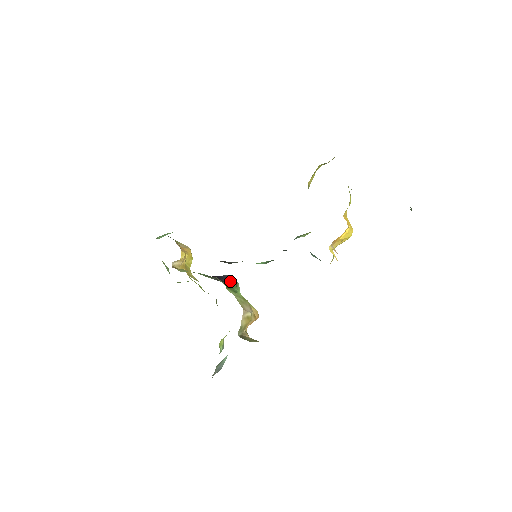
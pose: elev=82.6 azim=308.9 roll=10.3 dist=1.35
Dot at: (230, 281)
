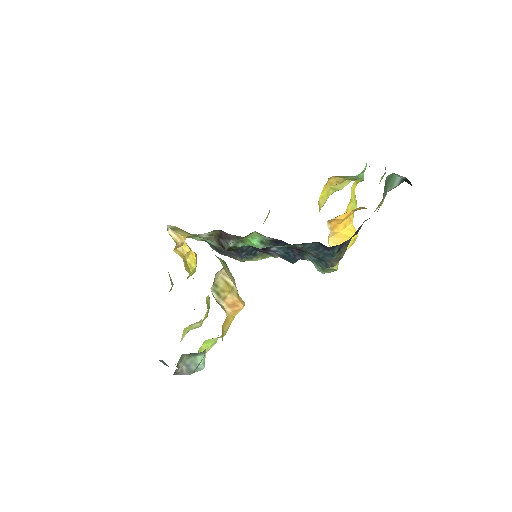
Dot at: occluded
